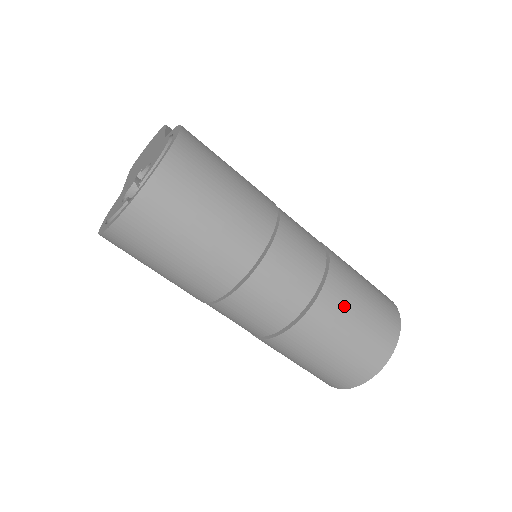
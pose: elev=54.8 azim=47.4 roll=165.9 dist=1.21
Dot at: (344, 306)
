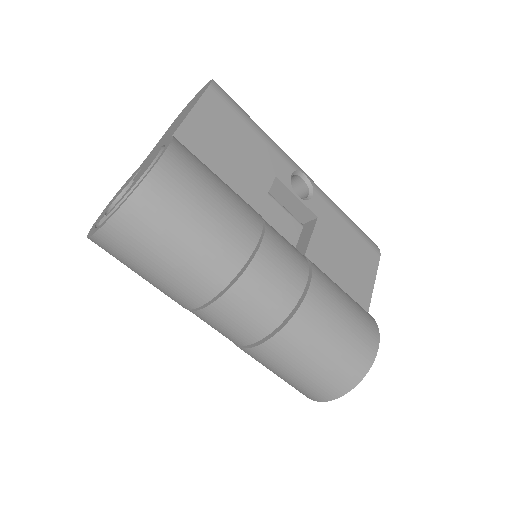
Dot at: (297, 351)
